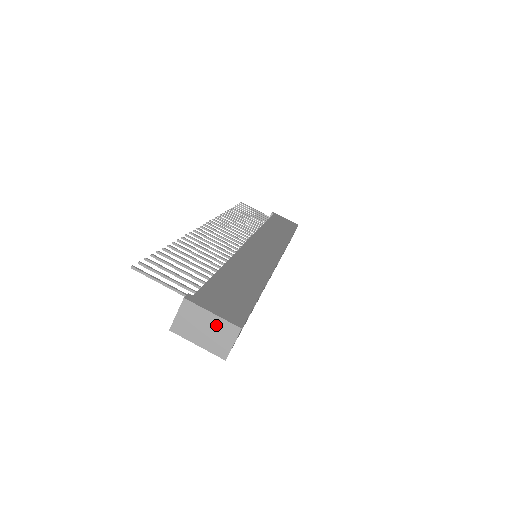
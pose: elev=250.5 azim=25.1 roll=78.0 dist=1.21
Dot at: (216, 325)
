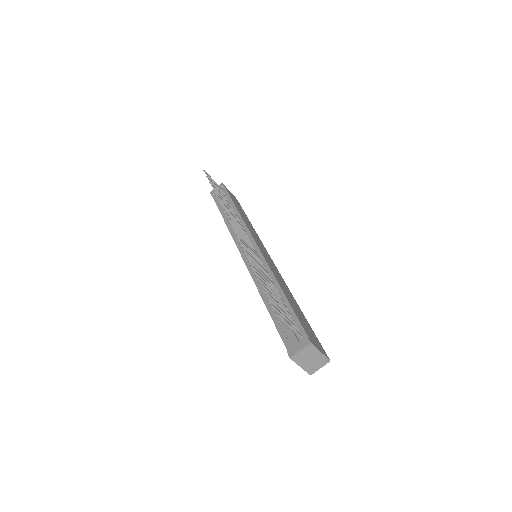
Dot at: (318, 358)
